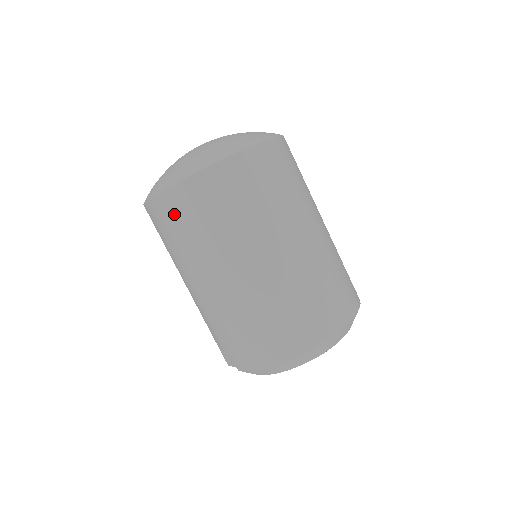
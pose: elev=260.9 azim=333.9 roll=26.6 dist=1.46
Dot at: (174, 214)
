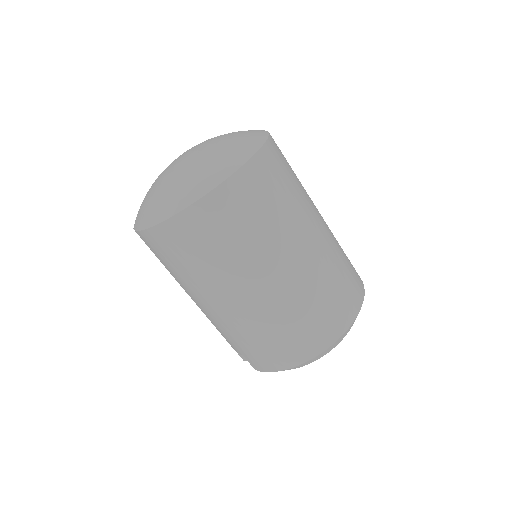
Dot at: (170, 247)
